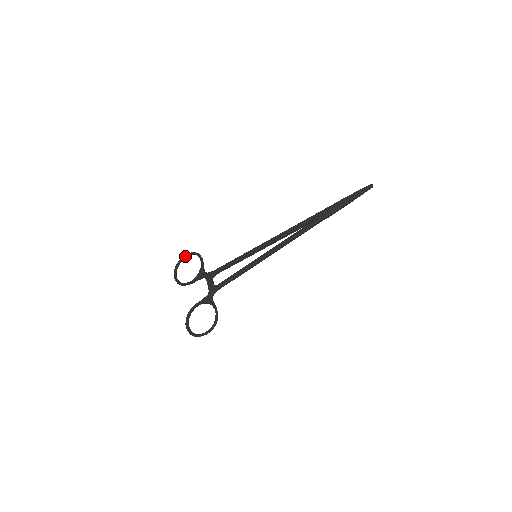
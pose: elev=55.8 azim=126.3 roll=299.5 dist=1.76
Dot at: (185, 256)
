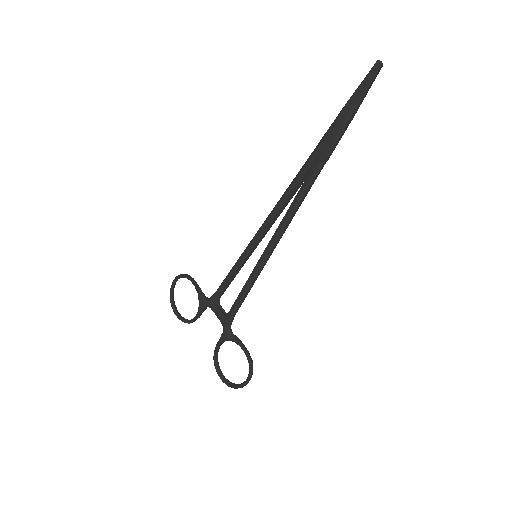
Dot at: (173, 283)
